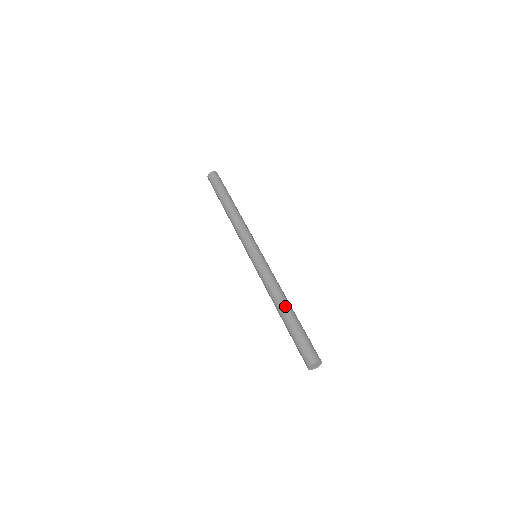
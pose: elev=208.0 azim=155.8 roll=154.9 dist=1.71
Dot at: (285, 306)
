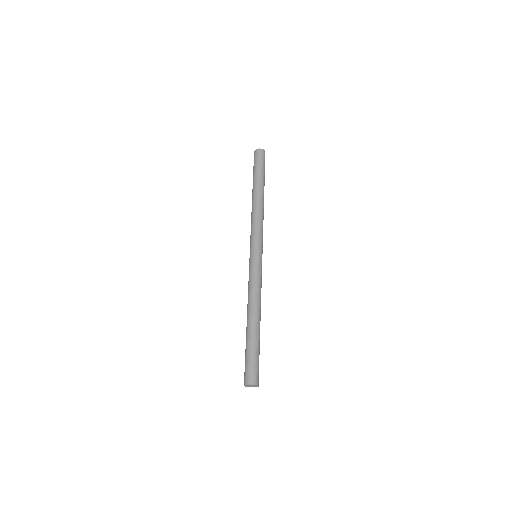
Dot at: (248, 320)
